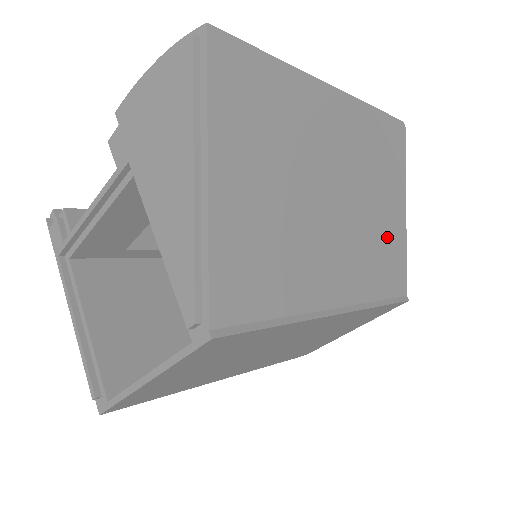
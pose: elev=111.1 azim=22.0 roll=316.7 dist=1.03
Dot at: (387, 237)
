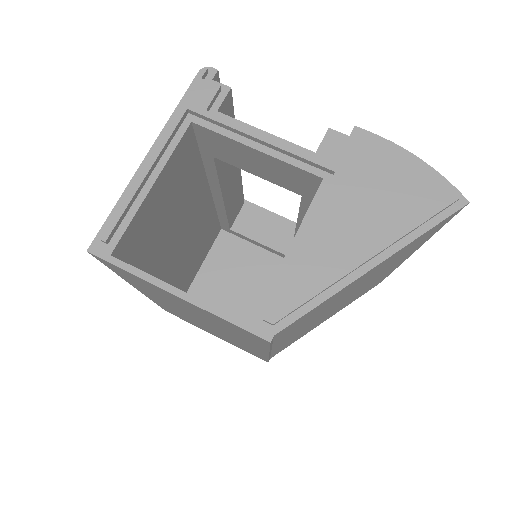
Dot at: (311, 328)
